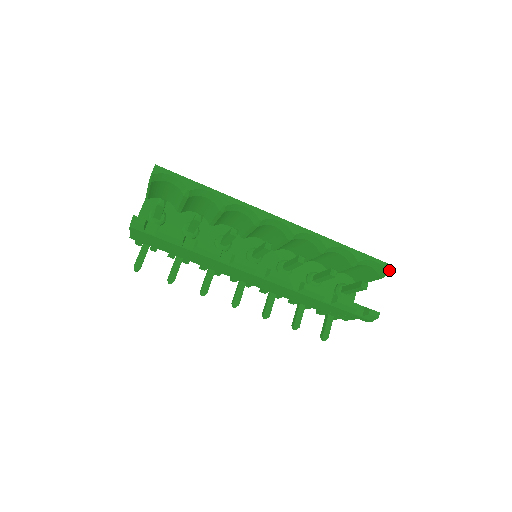
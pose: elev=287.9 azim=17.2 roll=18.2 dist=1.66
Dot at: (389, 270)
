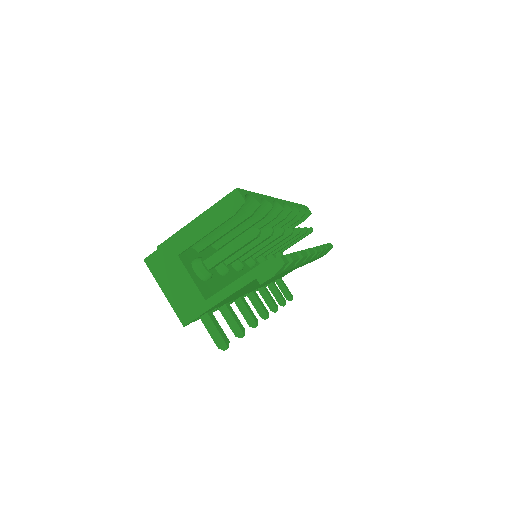
Dot at: (309, 210)
